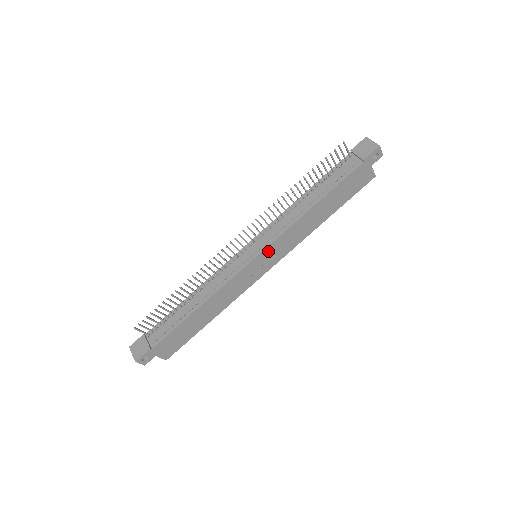
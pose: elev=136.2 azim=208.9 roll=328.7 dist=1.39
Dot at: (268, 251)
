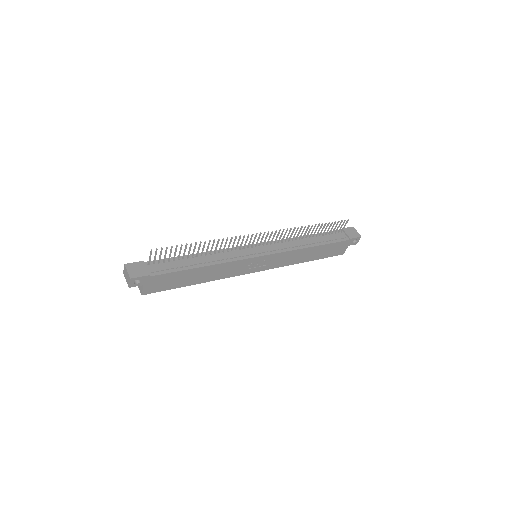
Dot at: (270, 257)
